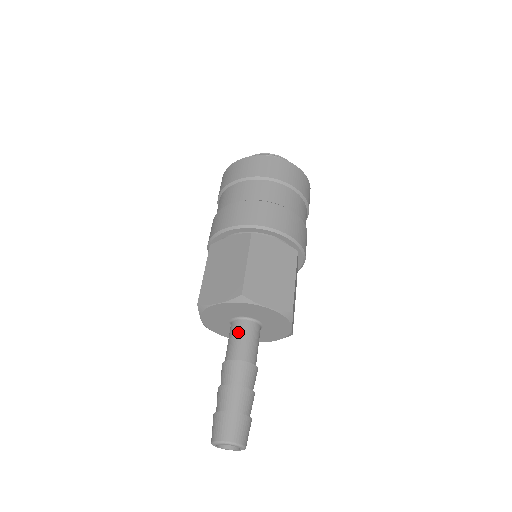
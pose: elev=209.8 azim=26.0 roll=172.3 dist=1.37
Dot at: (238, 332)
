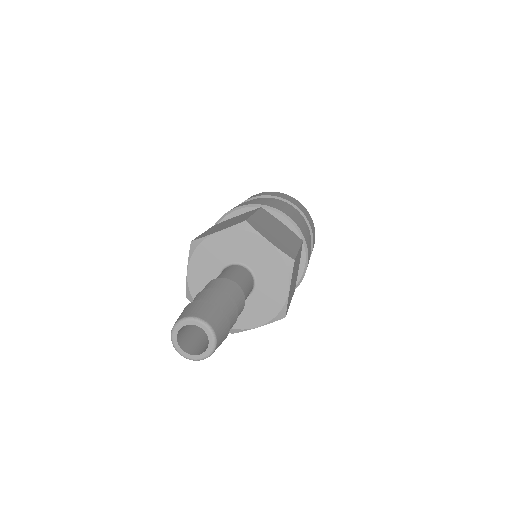
Dot at: (229, 269)
